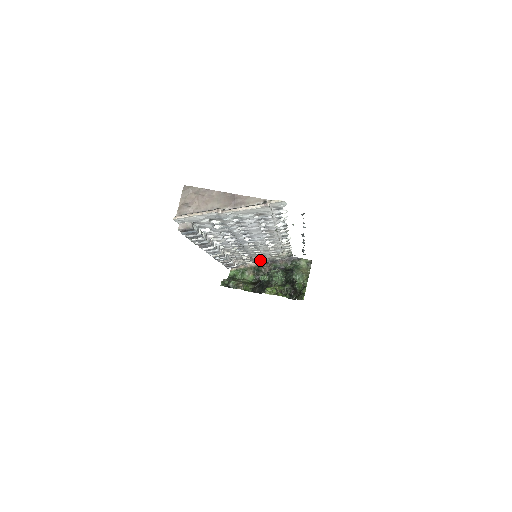
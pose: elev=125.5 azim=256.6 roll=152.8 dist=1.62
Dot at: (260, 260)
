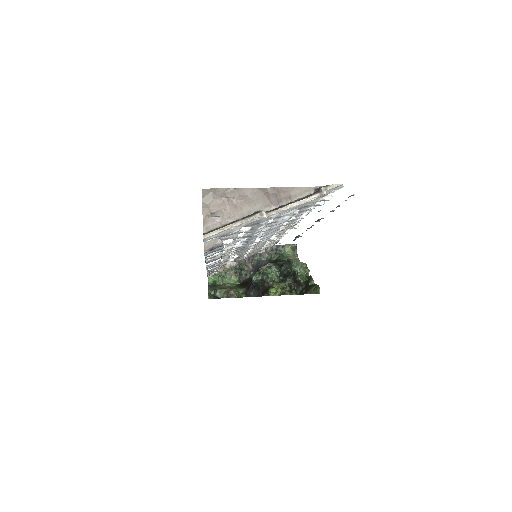
Dot at: occluded
